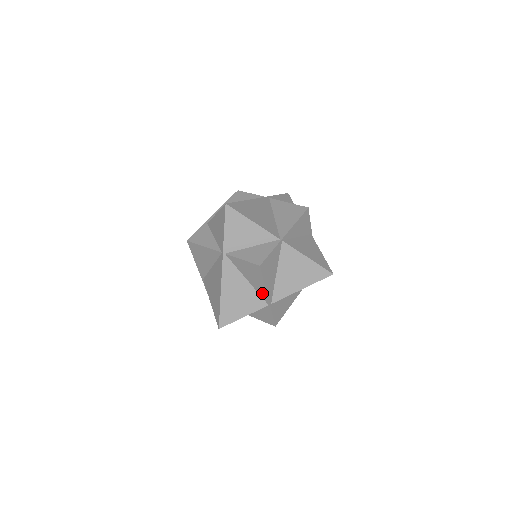
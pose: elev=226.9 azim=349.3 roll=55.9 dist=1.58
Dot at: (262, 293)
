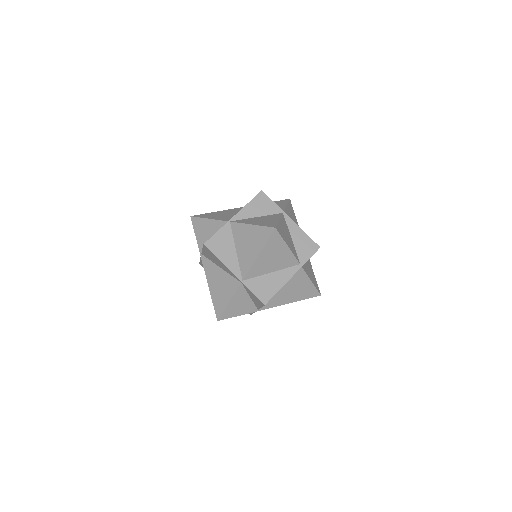
Dot at: (230, 273)
